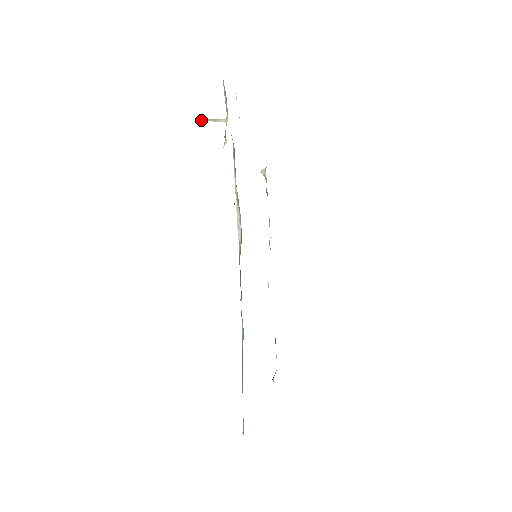
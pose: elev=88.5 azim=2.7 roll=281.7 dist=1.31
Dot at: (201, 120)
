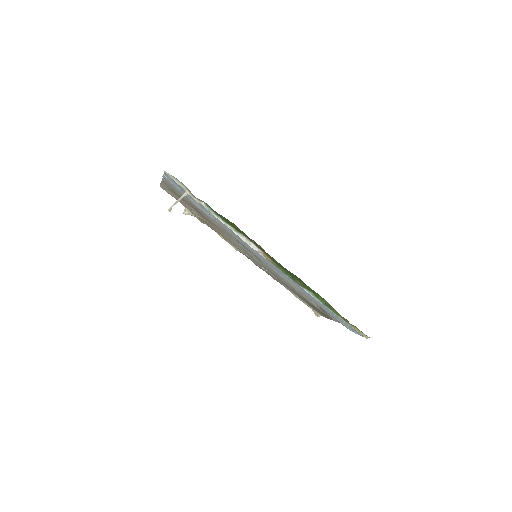
Dot at: occluded
